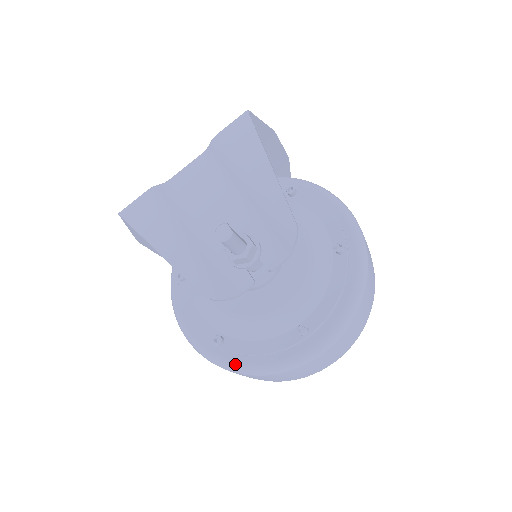
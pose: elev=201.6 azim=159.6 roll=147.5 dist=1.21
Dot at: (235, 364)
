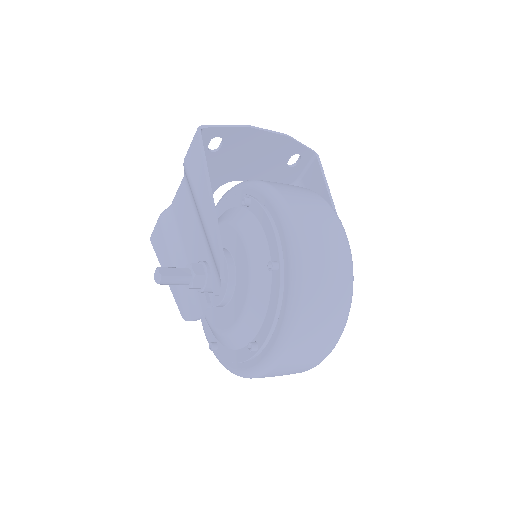
Dot at: (226, 366)
